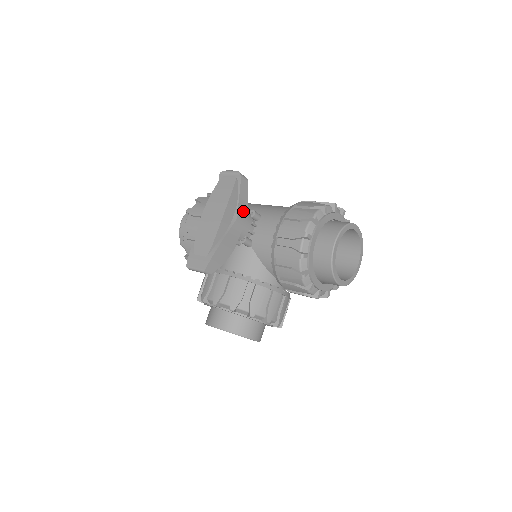
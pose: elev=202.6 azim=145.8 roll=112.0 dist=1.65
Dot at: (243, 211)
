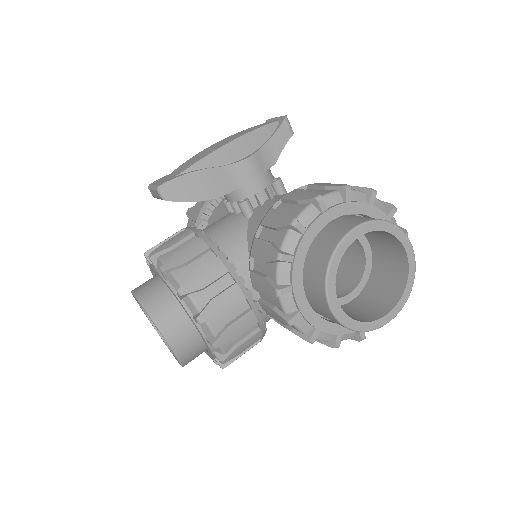
Dot at: (263, 162)
